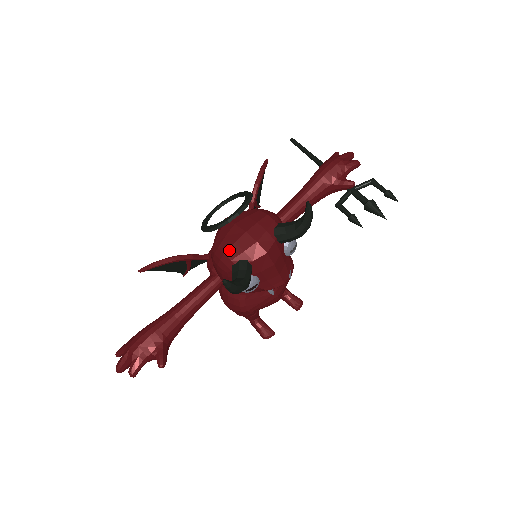
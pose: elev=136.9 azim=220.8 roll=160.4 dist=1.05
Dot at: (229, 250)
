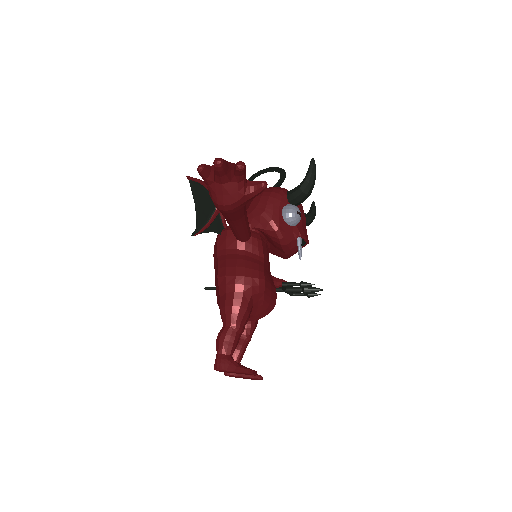
Dot at: occluded
